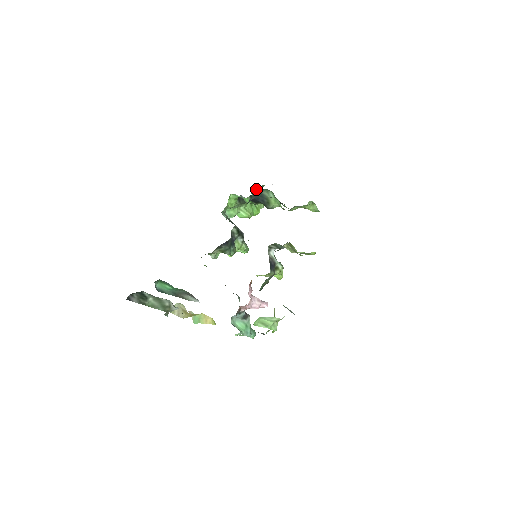
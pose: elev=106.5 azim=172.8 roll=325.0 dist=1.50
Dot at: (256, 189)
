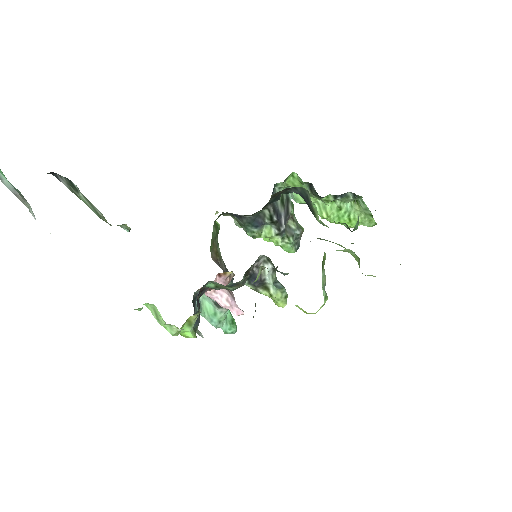
Dot at: (352, 194)
